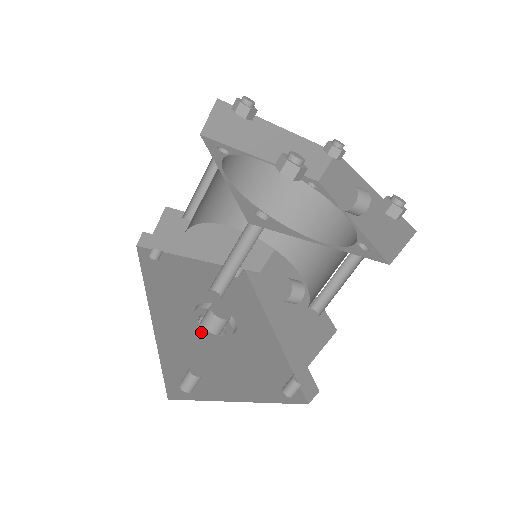
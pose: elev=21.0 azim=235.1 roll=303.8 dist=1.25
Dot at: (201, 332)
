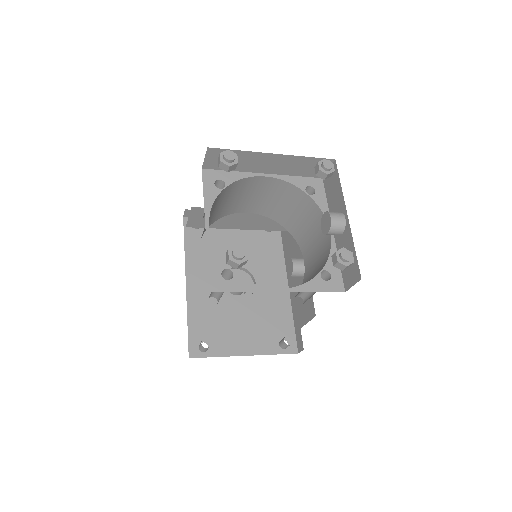
Dot at: (223, 298)
